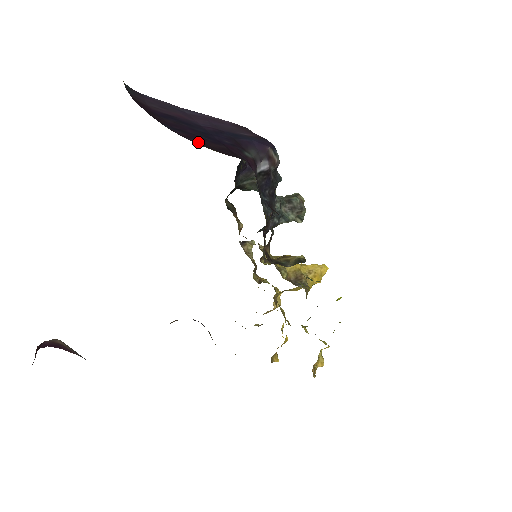
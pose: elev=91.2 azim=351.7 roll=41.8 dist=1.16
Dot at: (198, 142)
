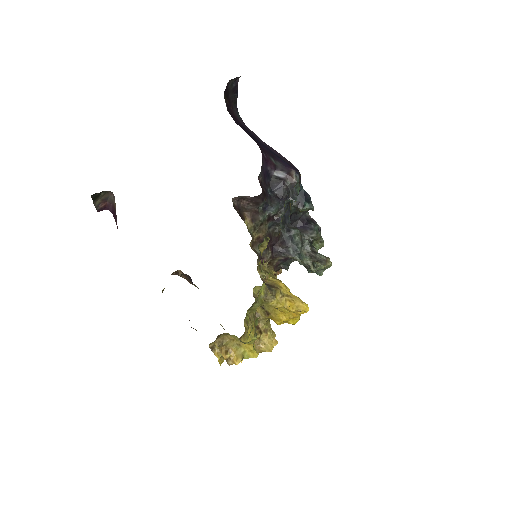
Dot at: occluded
